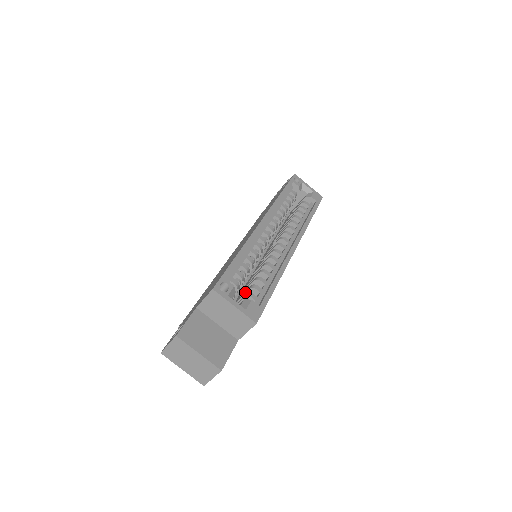
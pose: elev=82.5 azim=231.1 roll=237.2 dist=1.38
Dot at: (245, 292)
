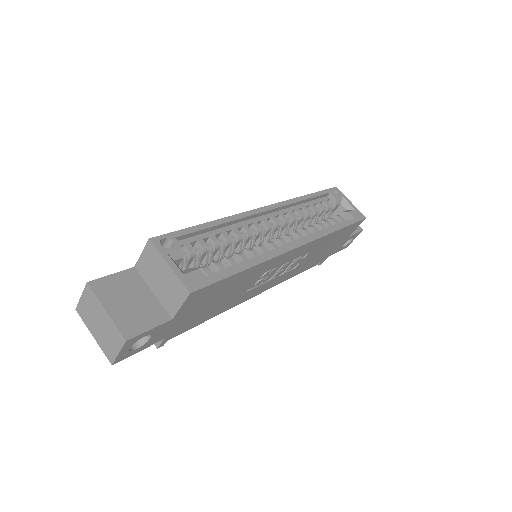
Dot at: occluded
